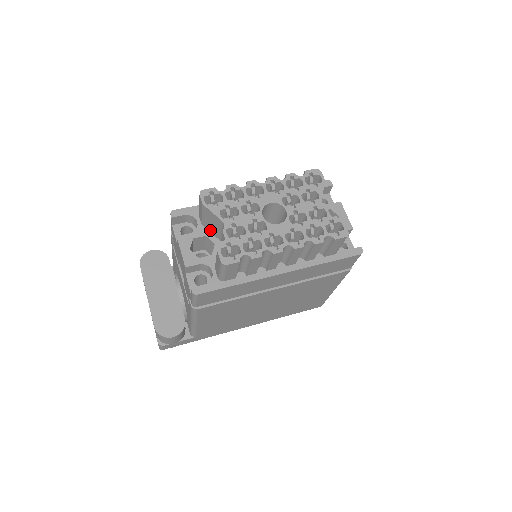
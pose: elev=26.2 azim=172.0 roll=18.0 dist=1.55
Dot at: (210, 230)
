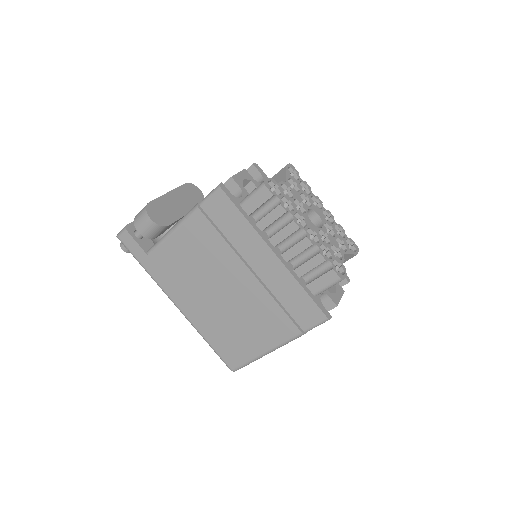
Dot at: occluded
